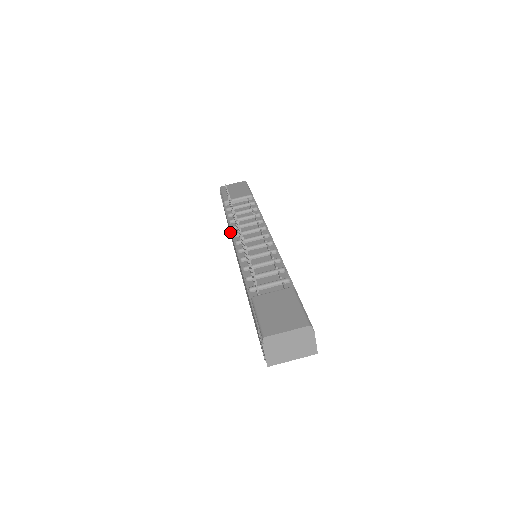
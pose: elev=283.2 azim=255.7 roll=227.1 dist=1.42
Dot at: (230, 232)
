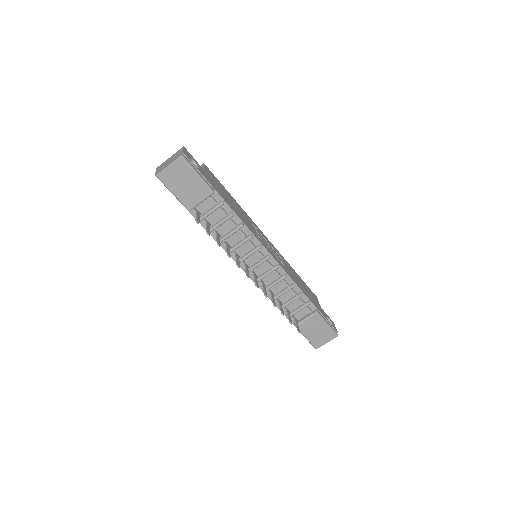
Dot at: occluded
